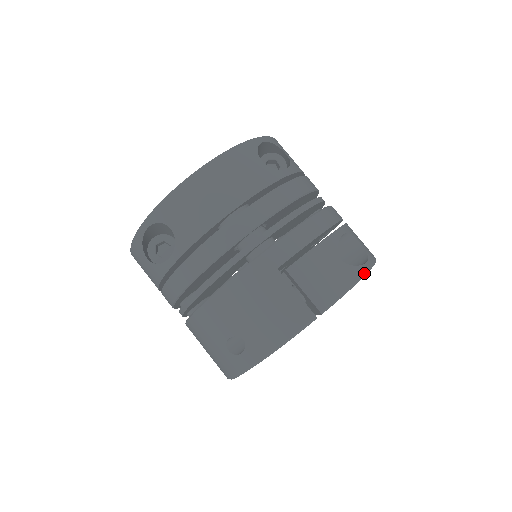
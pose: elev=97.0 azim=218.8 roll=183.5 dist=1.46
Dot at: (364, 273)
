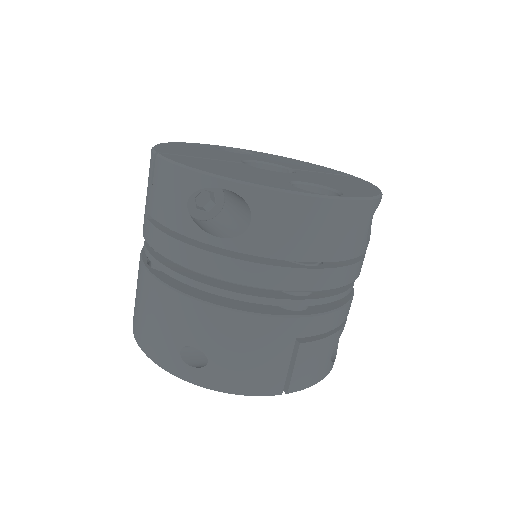
Dot at: occluded
